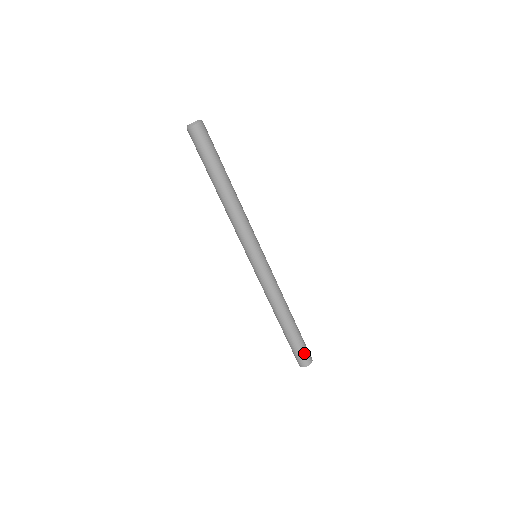
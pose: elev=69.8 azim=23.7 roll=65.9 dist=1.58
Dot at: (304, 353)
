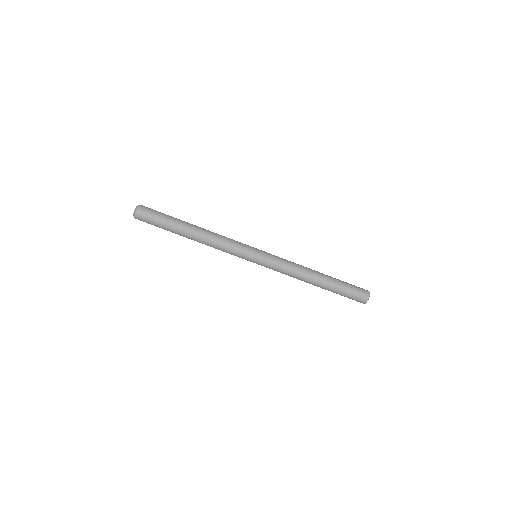
Dot at: (356, 292)
